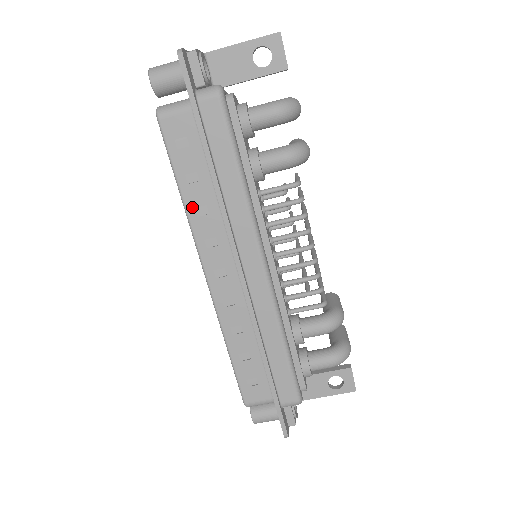
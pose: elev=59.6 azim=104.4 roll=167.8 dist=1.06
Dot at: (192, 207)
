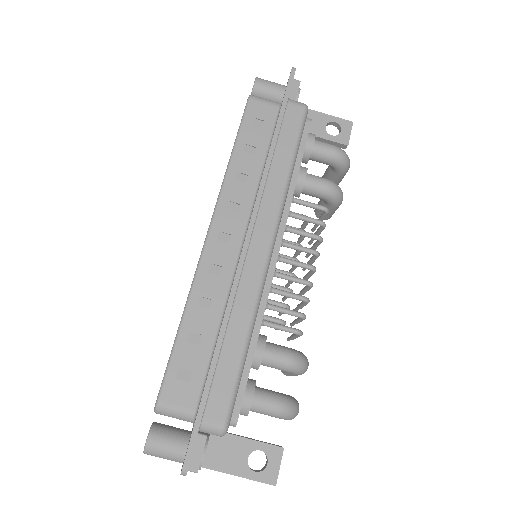
Dot at: (235, 170)
